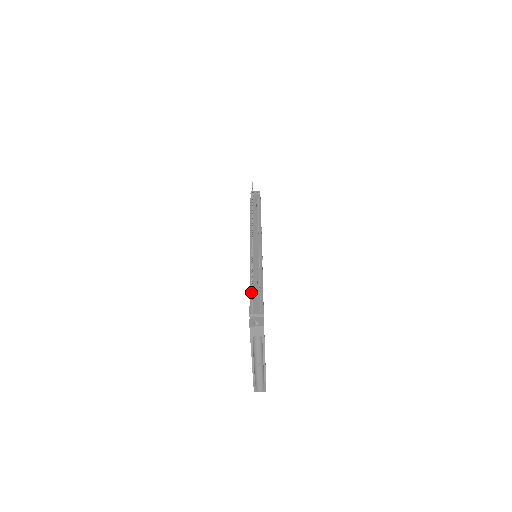
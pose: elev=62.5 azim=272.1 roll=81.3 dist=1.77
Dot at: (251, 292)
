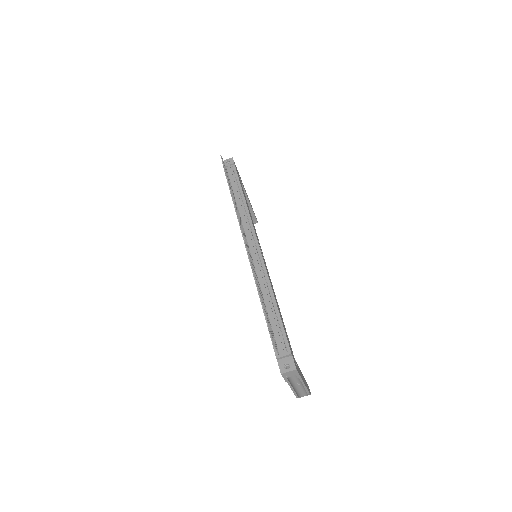
Dot at: occluded
